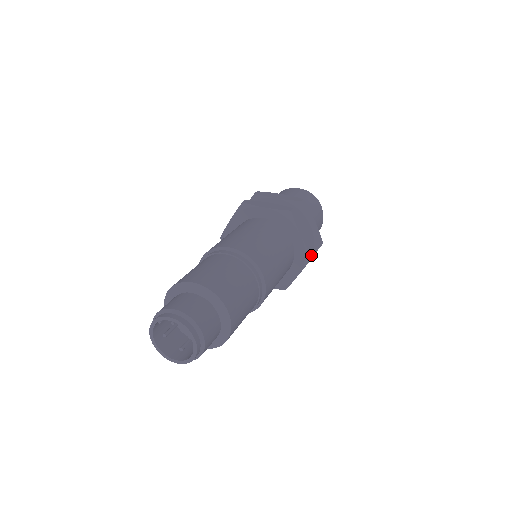
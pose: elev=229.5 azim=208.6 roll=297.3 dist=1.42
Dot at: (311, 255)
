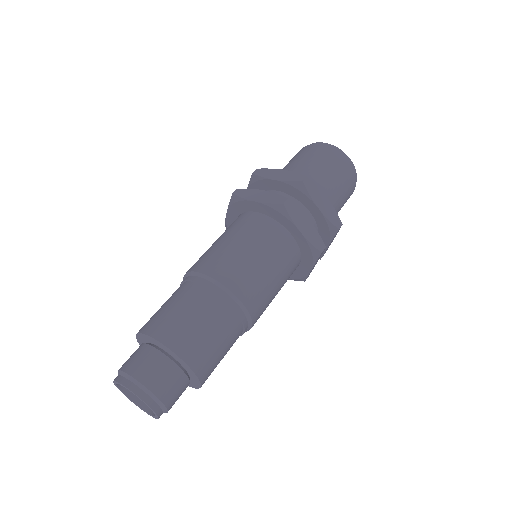
Dot at: (319, 251)
